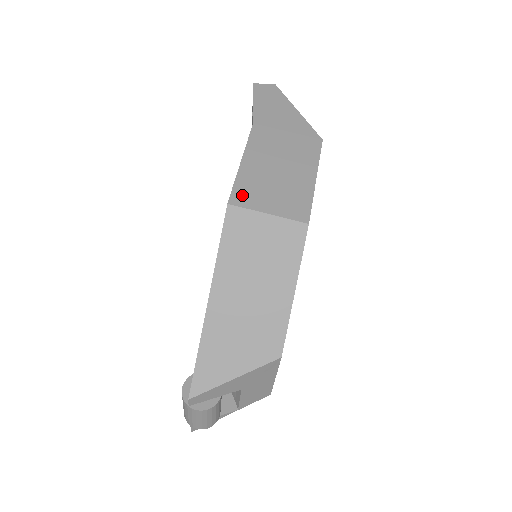
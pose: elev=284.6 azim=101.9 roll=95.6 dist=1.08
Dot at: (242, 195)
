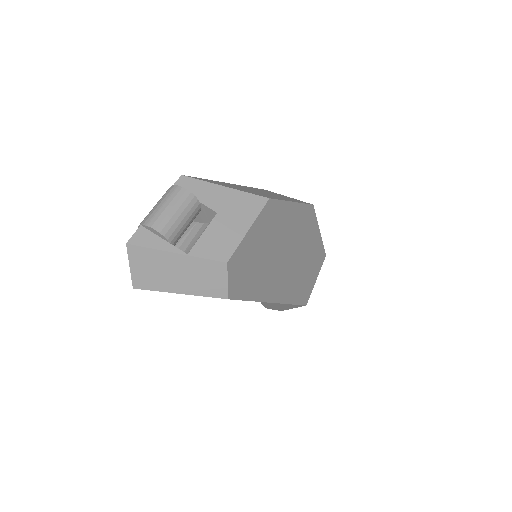
Dot at: occluded
